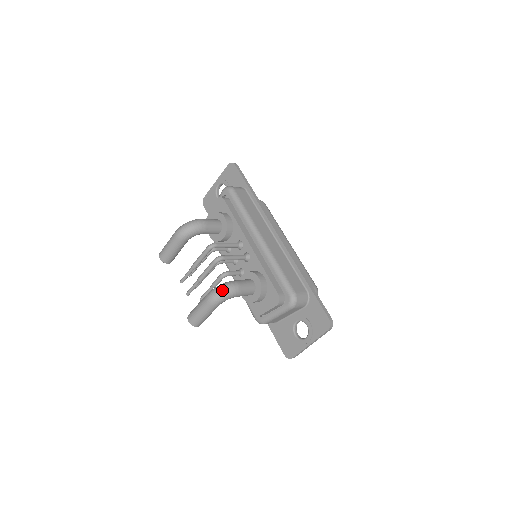
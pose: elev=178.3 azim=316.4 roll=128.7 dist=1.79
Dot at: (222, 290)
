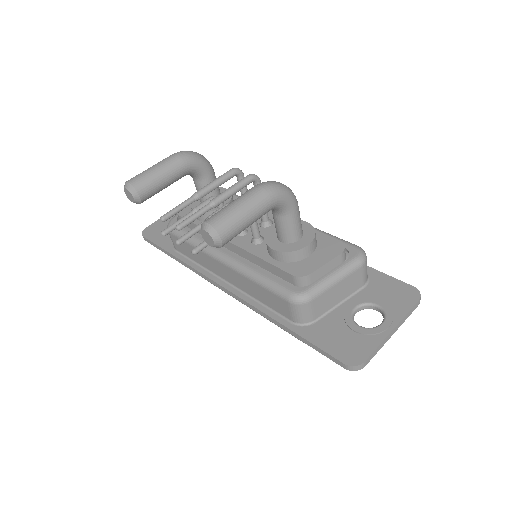
Dot at: occluded
